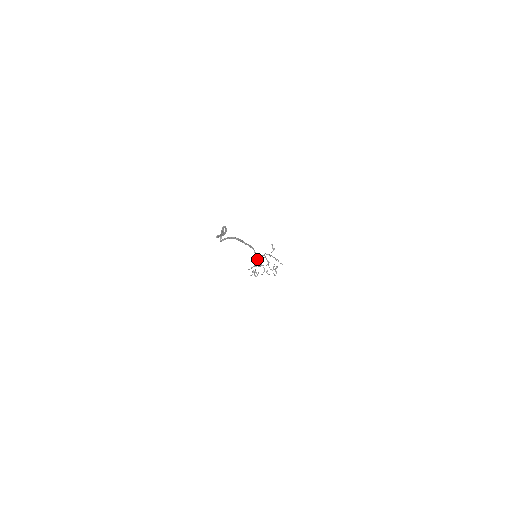
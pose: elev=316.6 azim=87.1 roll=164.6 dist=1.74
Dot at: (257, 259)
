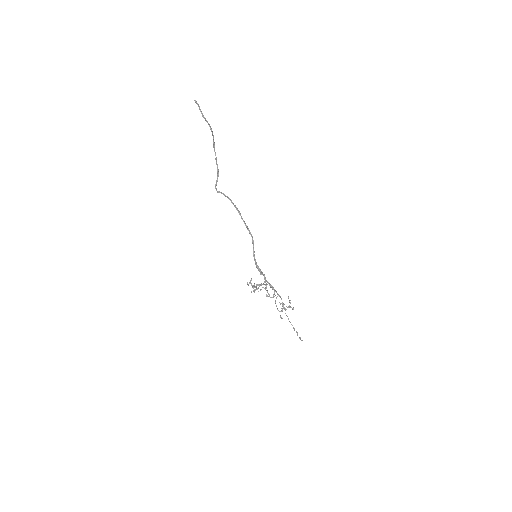
Dot at: occluded
